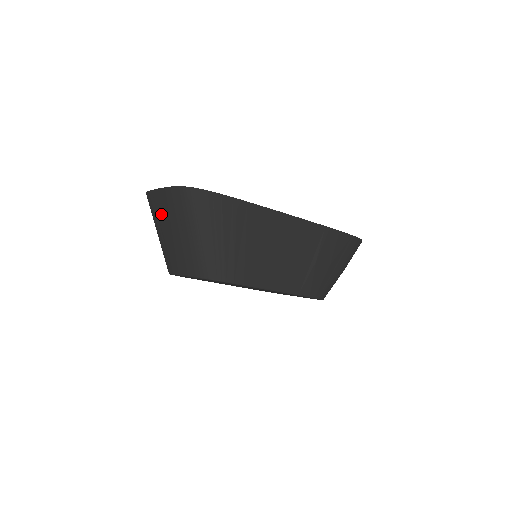
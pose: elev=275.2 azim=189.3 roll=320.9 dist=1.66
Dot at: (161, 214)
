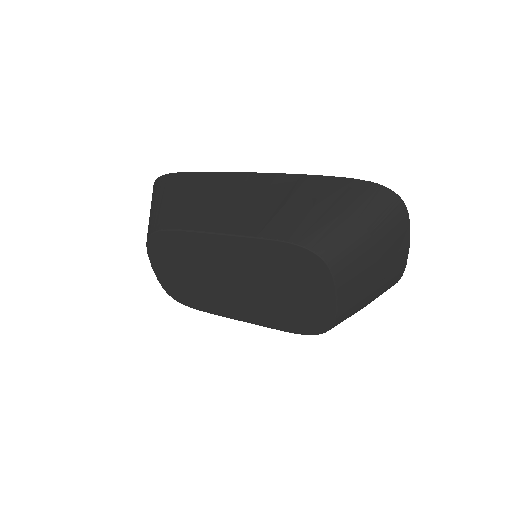
Dot at: occluded
